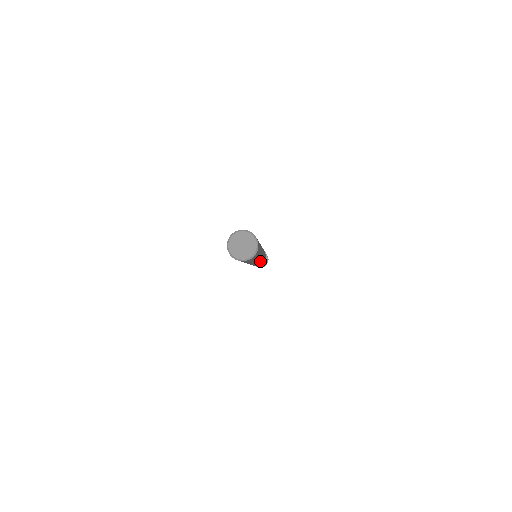
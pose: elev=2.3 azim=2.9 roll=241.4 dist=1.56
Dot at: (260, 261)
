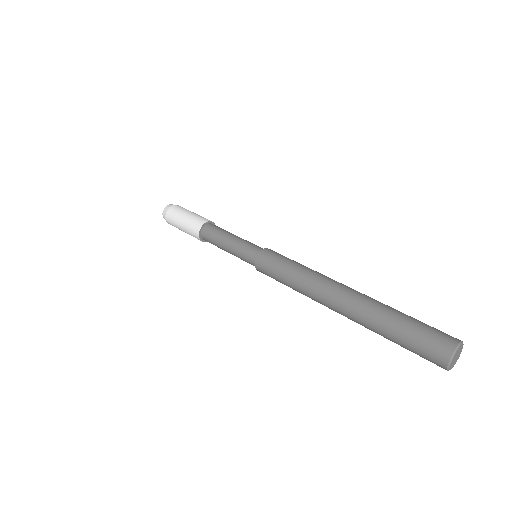
Dot at: occluded
